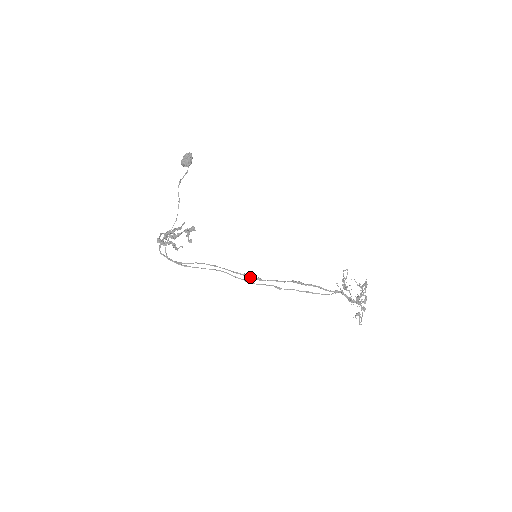
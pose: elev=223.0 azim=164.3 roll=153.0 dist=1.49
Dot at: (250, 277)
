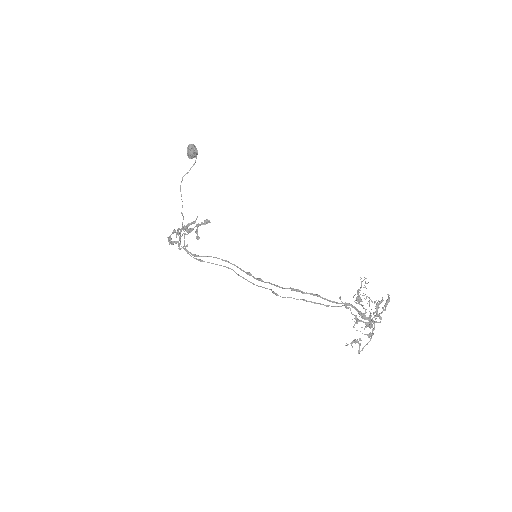
Dot at: (253, 277)
